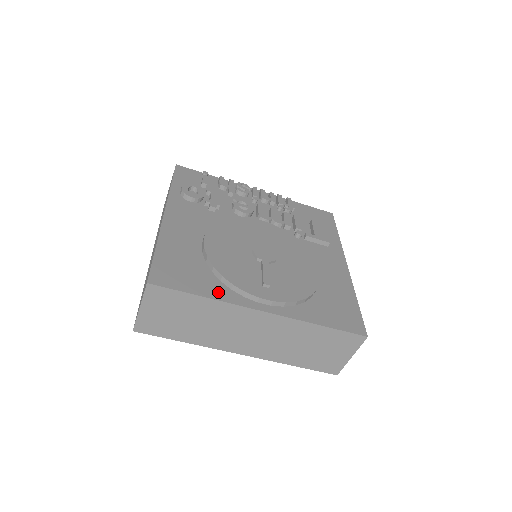
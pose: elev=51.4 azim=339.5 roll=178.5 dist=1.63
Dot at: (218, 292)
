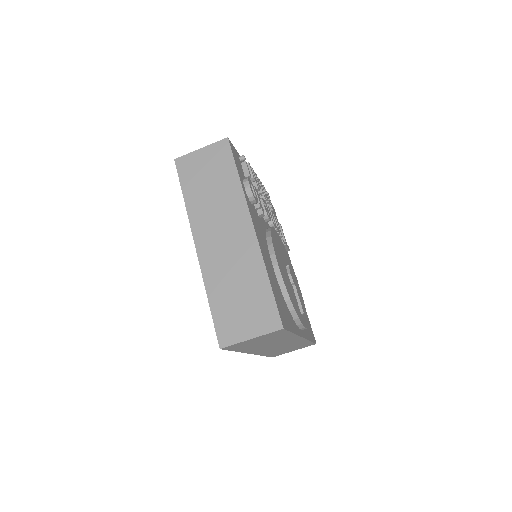
Dot at: occluded
